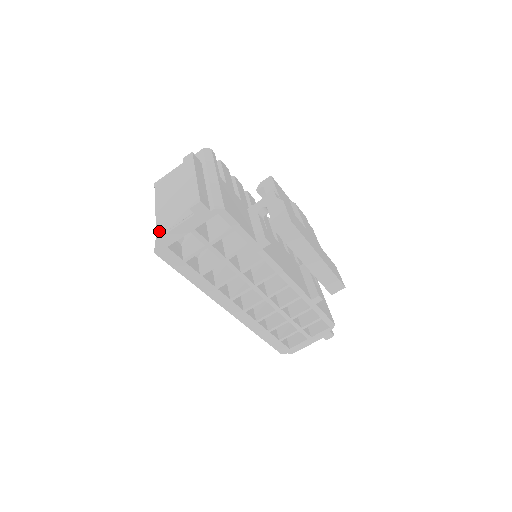
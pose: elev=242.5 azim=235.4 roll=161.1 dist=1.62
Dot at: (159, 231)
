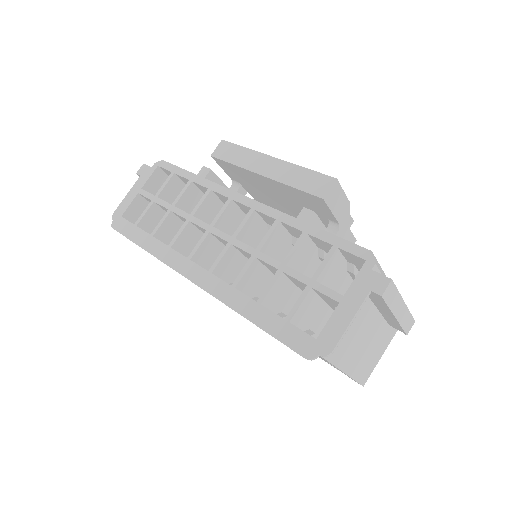
Dot at: occluded
